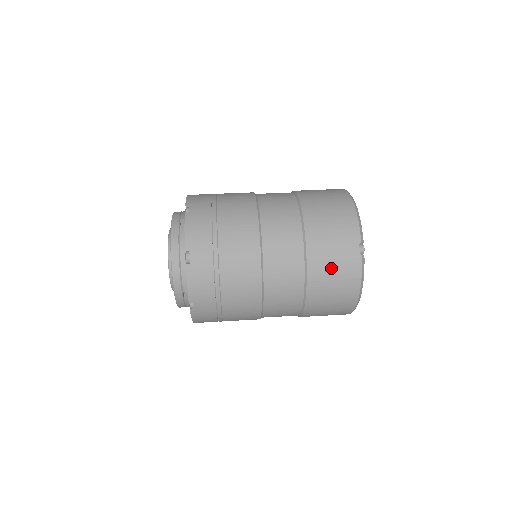
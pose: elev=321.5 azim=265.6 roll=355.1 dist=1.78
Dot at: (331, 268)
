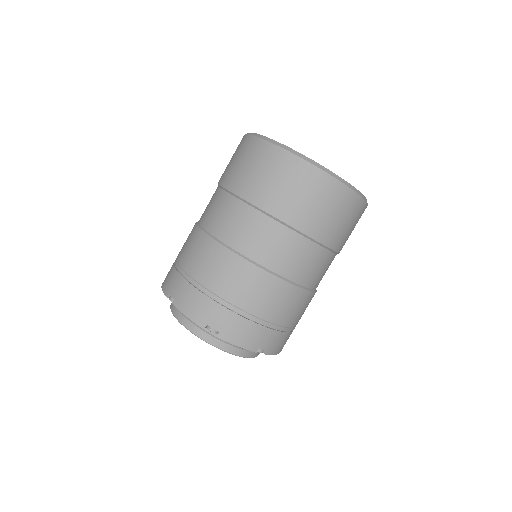
Dot at: occluded
